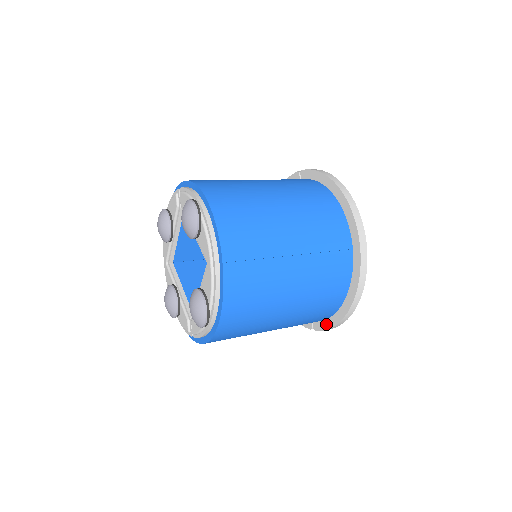
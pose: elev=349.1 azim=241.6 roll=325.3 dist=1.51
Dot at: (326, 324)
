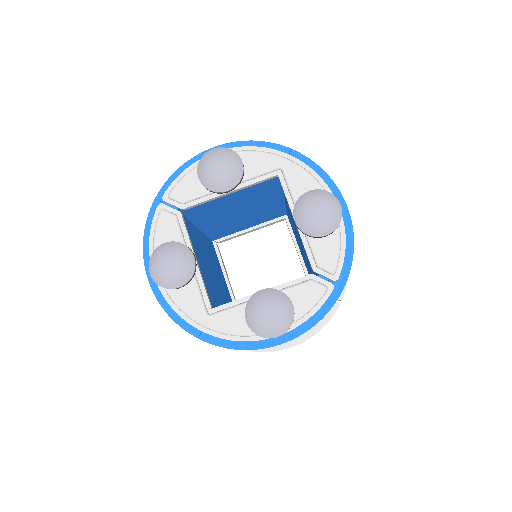
Dot at: occluded
